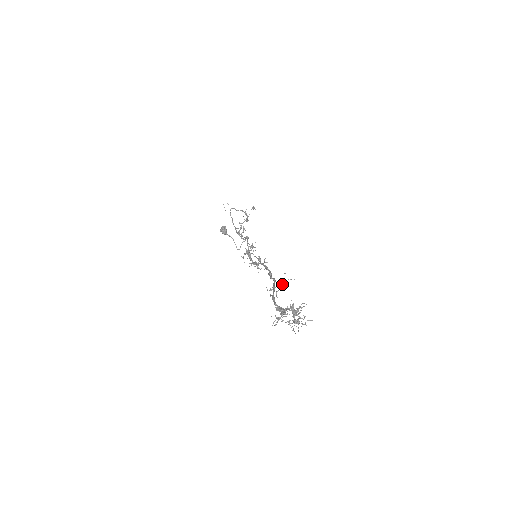
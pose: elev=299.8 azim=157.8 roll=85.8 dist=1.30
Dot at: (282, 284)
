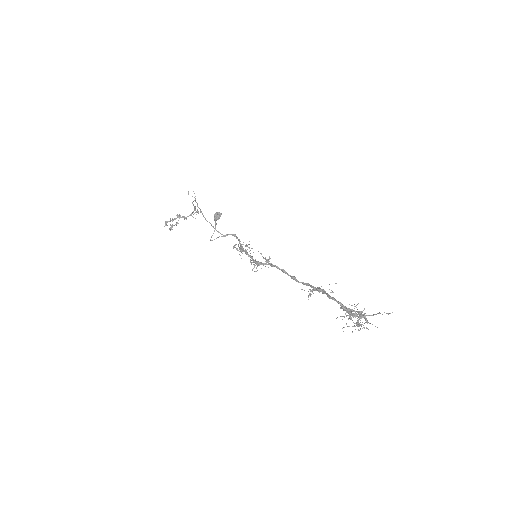
Dot at: (325, 291)
